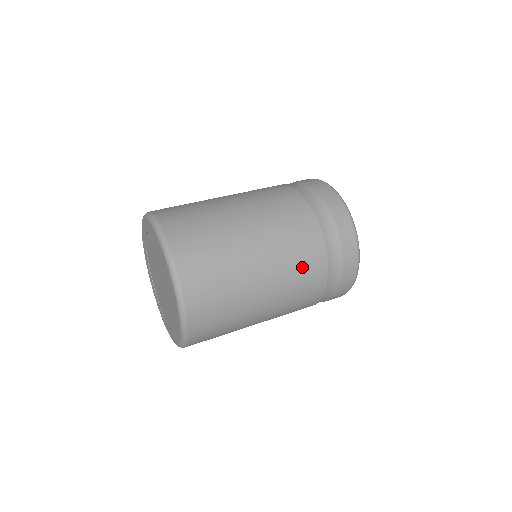
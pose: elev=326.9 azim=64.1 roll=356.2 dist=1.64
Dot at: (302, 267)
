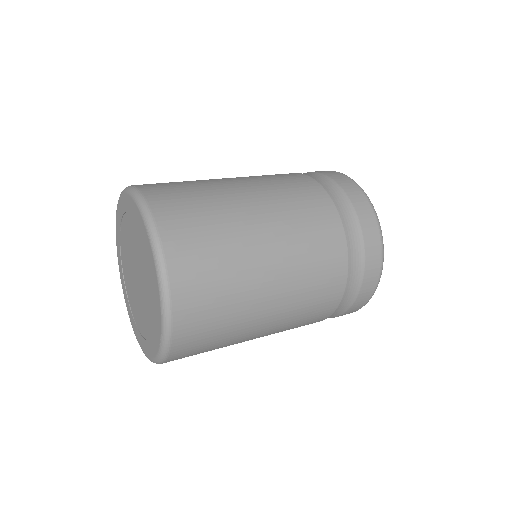
Dot at: (304, 207)
